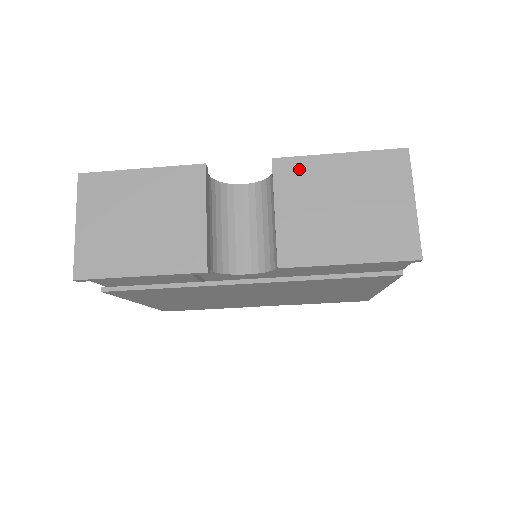
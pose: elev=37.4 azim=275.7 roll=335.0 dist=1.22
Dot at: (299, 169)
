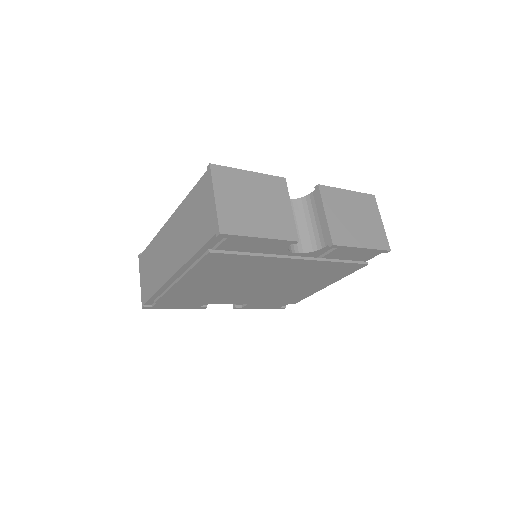
Dot at: (332, 193)
